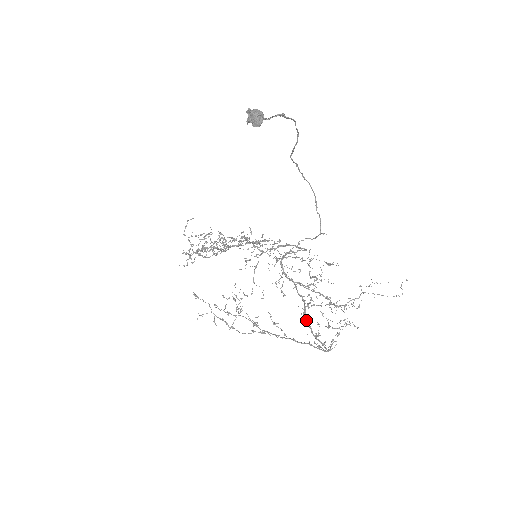
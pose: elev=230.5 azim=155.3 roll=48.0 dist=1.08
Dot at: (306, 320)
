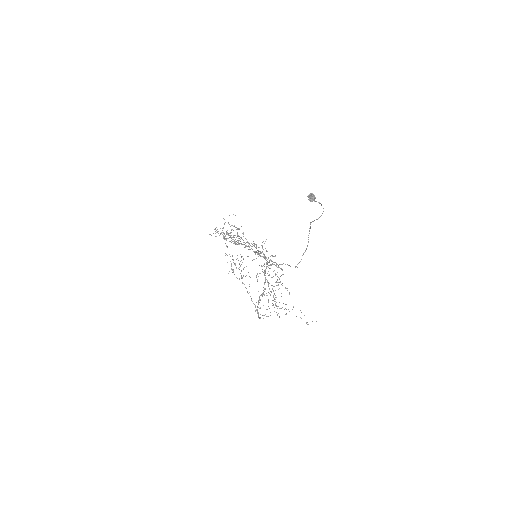
Dot at: occluded
